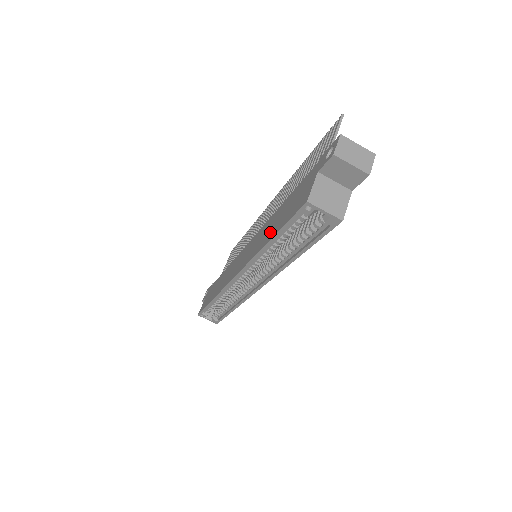
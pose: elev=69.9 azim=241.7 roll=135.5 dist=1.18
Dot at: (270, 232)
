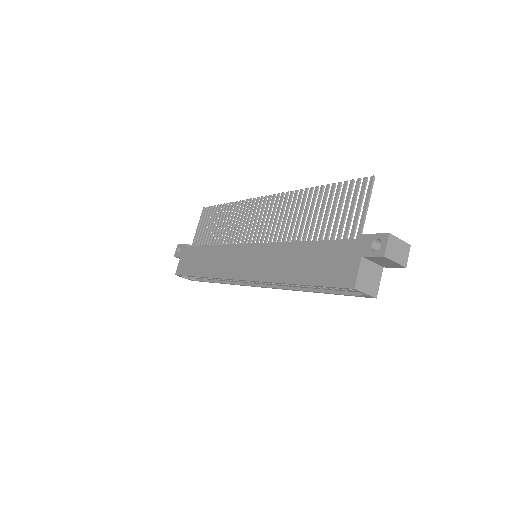
Dot at: (294, 271)
